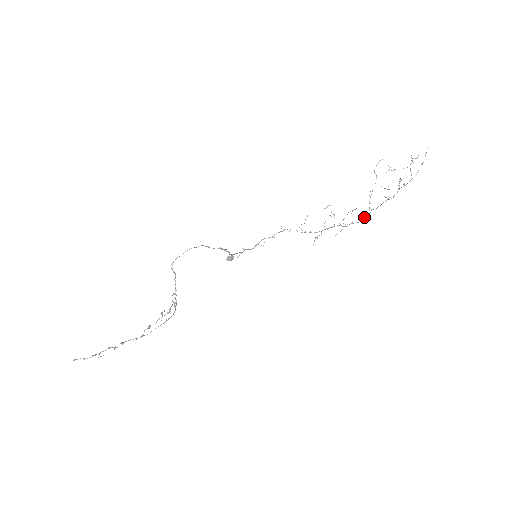
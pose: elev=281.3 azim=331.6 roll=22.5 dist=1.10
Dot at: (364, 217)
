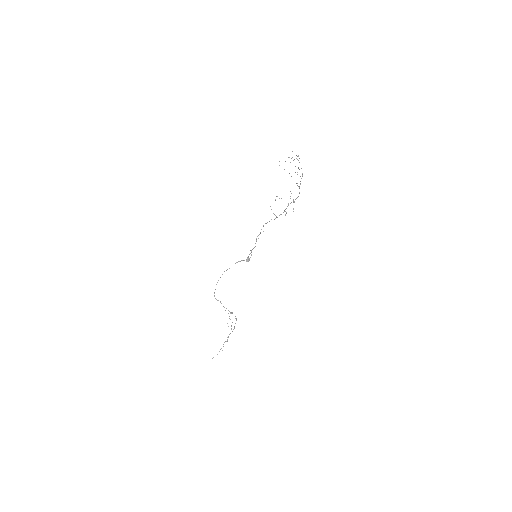
Dot at: (299, 192)
